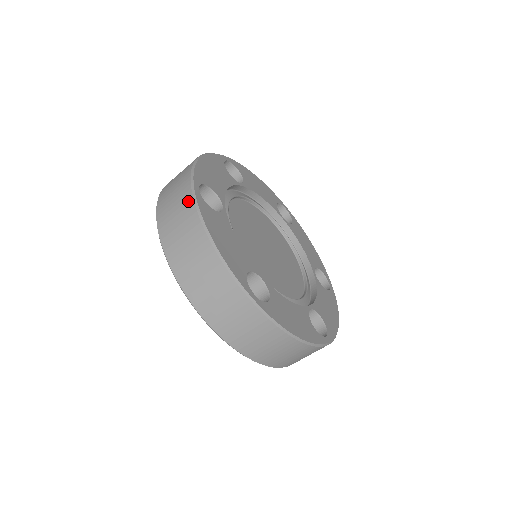
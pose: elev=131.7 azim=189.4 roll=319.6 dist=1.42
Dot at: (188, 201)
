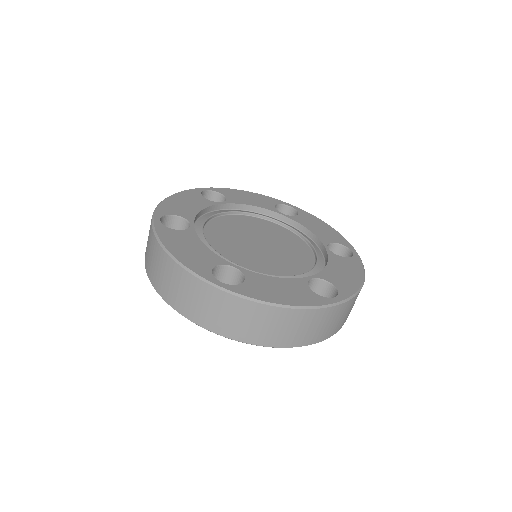
Dot at: (232, 301)
